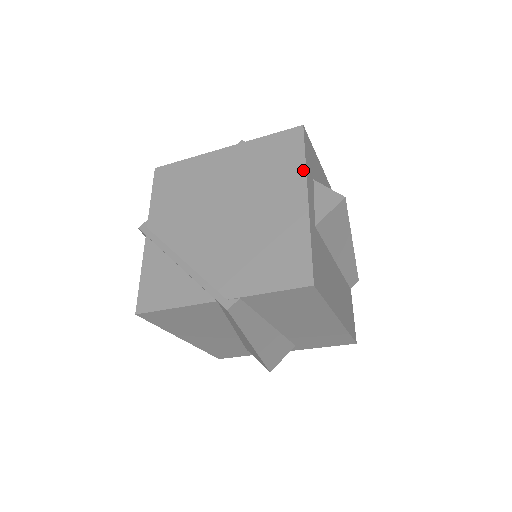
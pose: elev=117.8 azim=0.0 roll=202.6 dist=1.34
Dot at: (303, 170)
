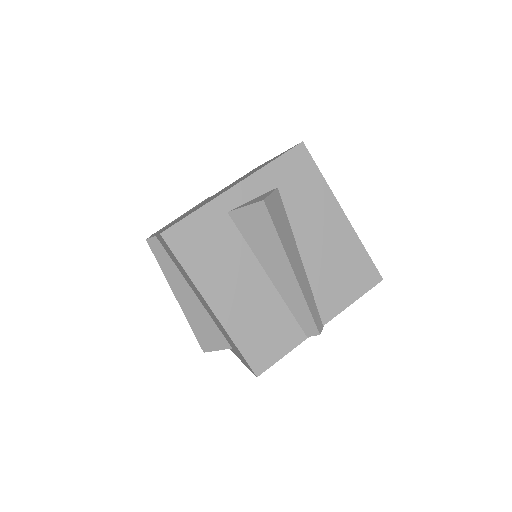
Dot at: (259, 169)
